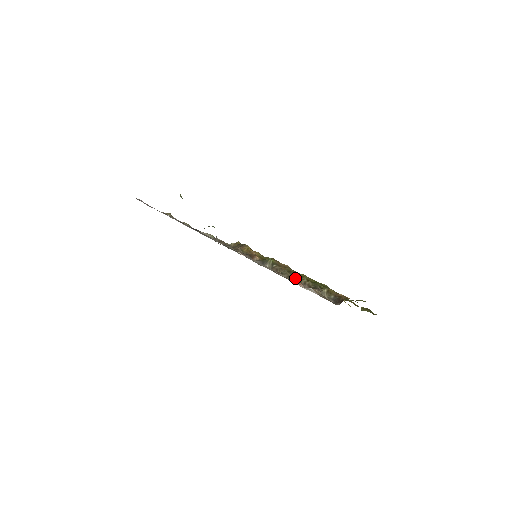
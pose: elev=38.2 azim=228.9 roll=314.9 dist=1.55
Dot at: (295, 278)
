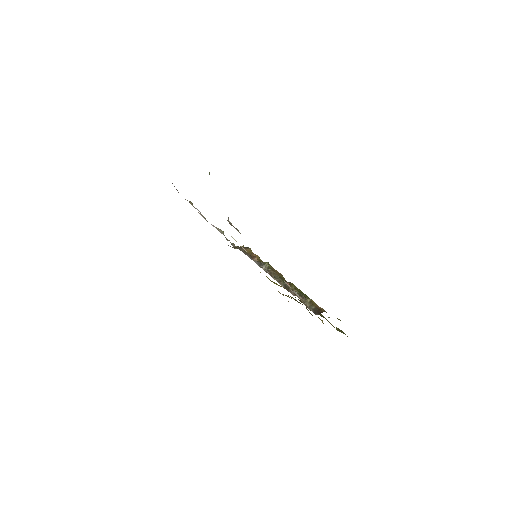
Dot at: (285, 284)
